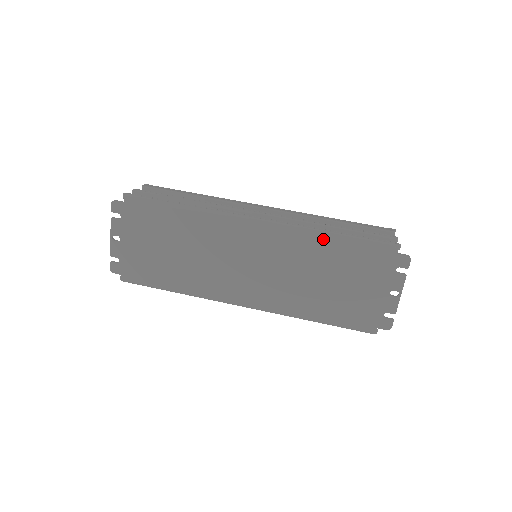
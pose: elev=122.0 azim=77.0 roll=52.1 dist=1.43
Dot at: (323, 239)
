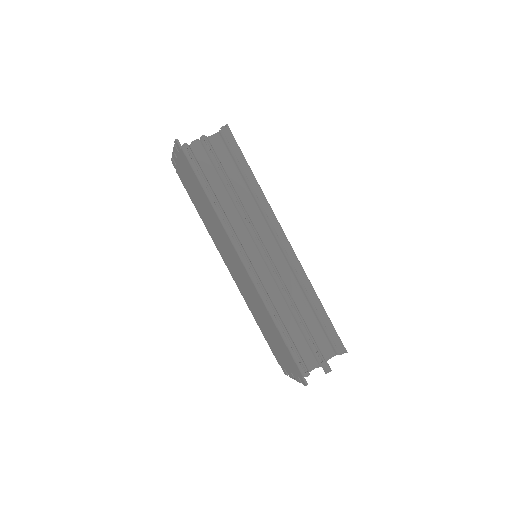
Dot at: (271, 319)
